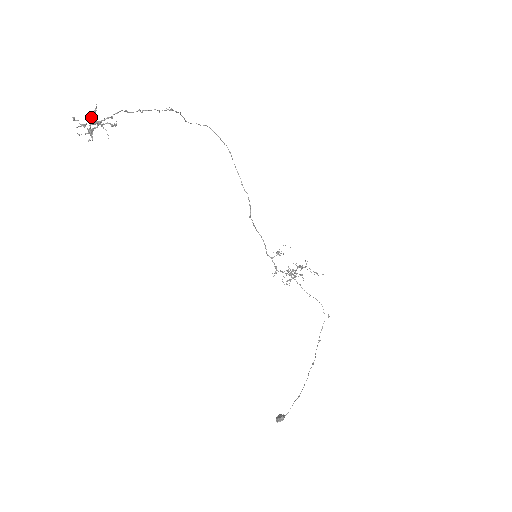
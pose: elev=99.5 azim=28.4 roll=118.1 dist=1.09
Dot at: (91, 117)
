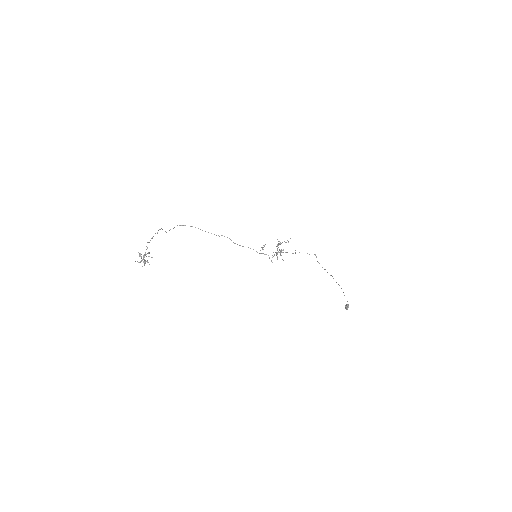
Dot at: (140, 256)
